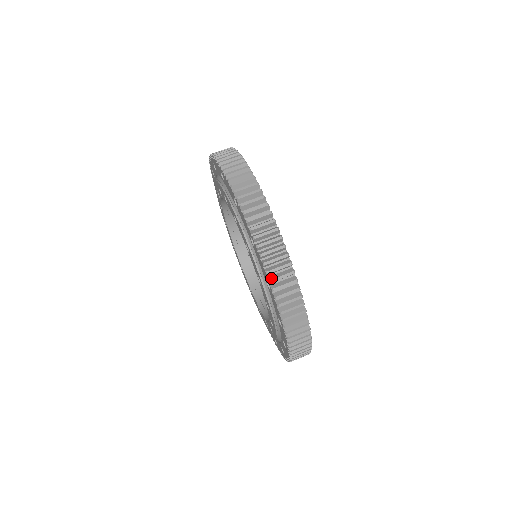
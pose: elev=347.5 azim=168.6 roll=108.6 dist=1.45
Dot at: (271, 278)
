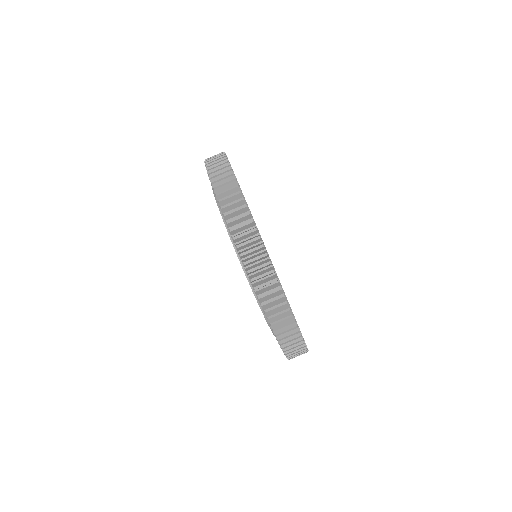
Dot at: (220, 199)
